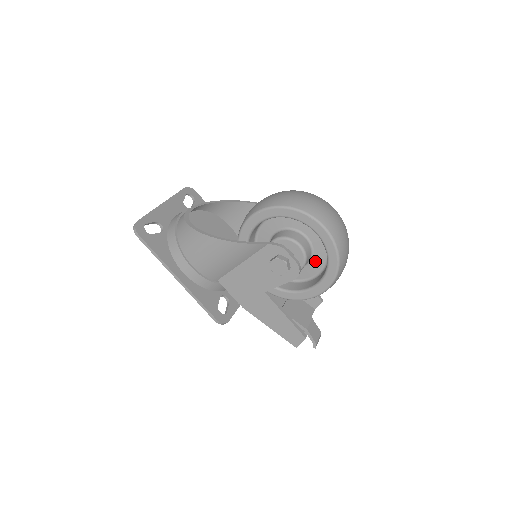
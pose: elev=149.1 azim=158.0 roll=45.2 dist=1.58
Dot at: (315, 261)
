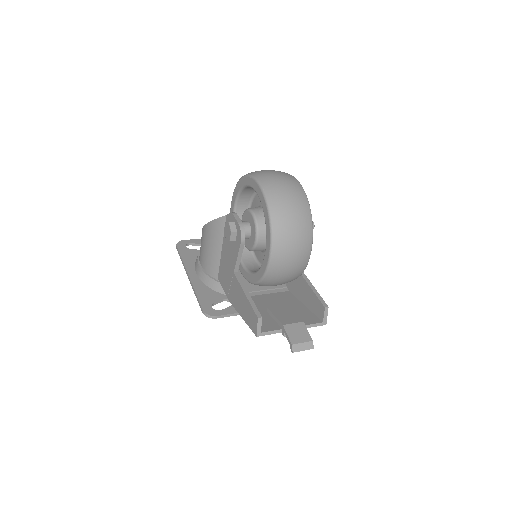
Dot at: occluded
